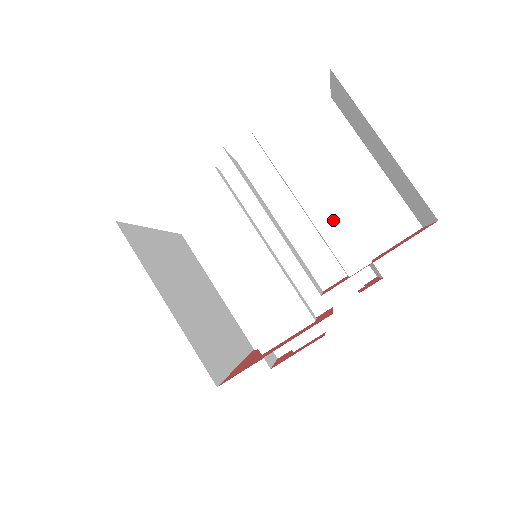
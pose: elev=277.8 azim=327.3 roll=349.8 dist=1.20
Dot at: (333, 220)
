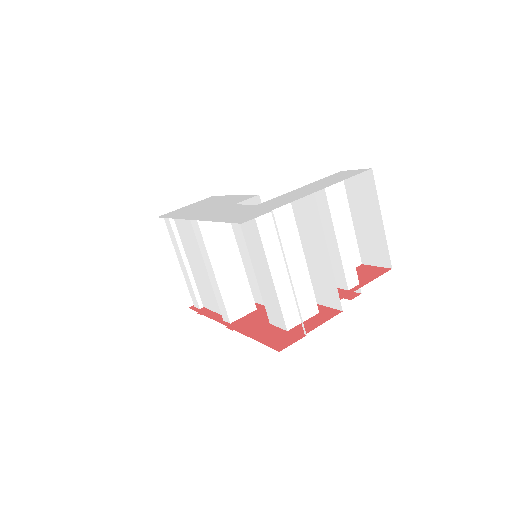
Dot at: (349, 255)
